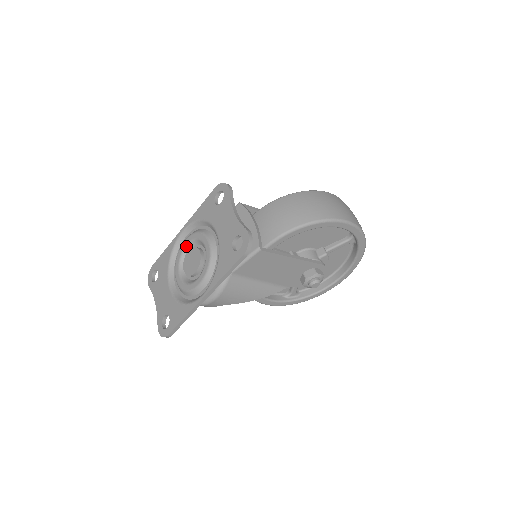
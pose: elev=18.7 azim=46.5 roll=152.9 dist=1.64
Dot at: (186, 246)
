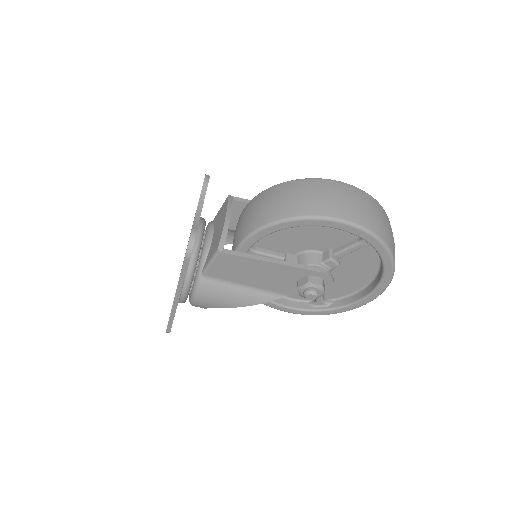
Dot at: occluded
